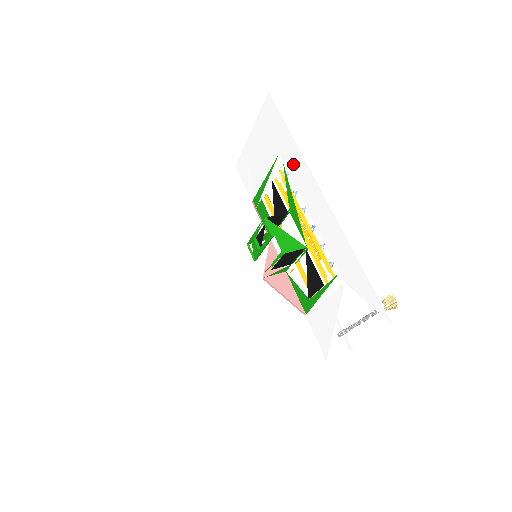
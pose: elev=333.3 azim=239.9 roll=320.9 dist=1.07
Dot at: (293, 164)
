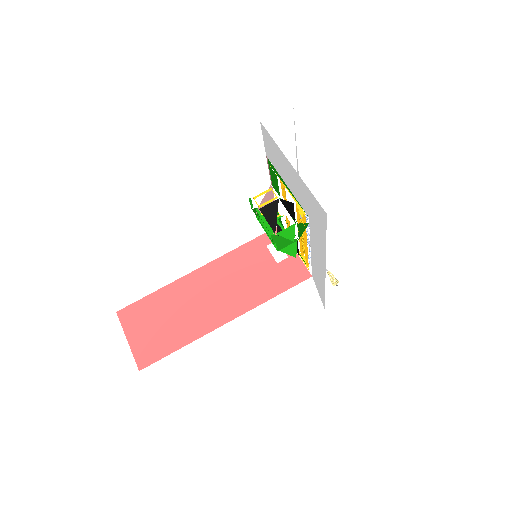
Dot at: (316, 239)
